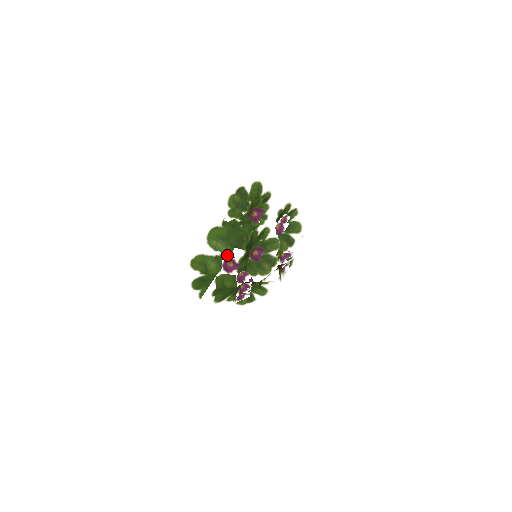
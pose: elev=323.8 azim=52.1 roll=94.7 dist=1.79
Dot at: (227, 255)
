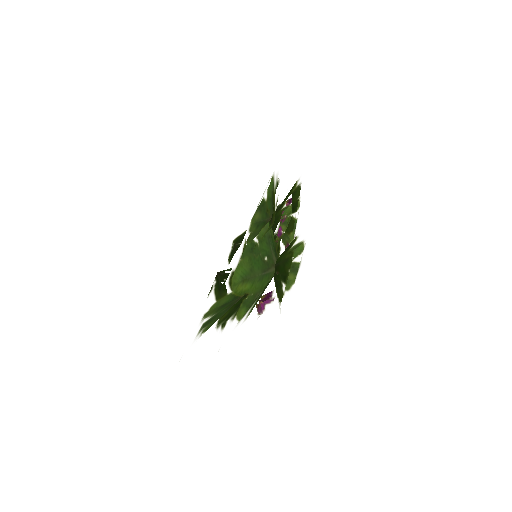
Dot at: (254, 292)
